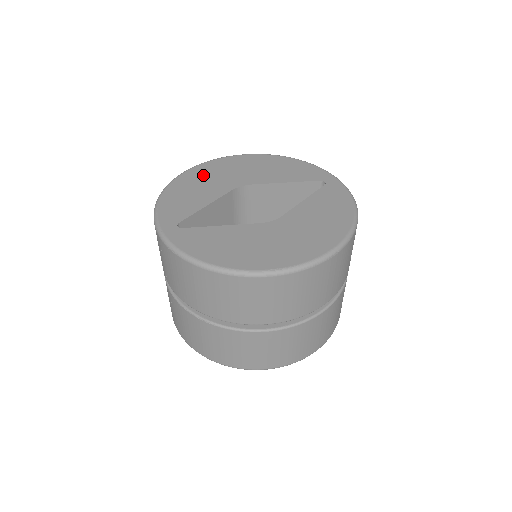
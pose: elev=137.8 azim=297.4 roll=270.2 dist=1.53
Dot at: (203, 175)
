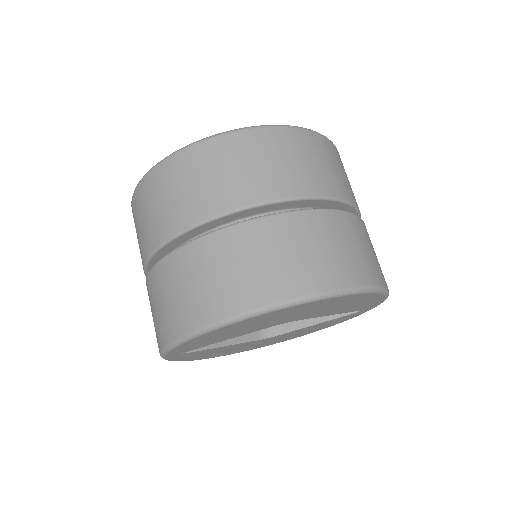
Dot at: occluded
